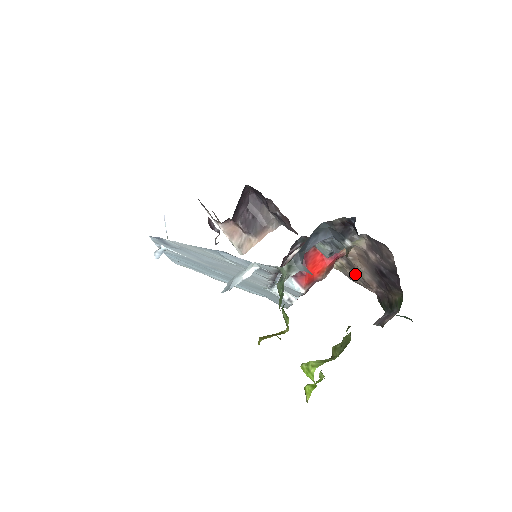
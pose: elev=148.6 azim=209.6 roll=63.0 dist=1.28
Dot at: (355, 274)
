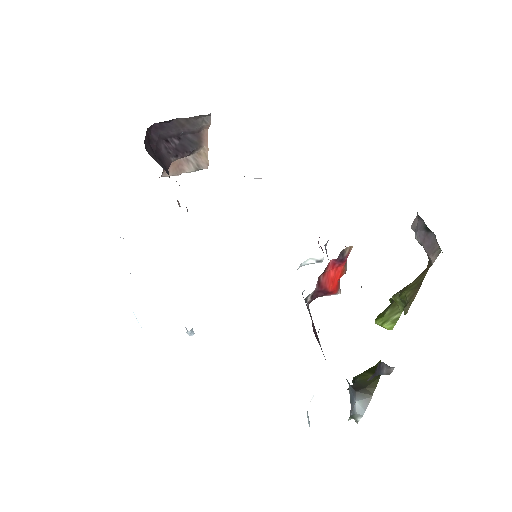
Dot at: occluded
